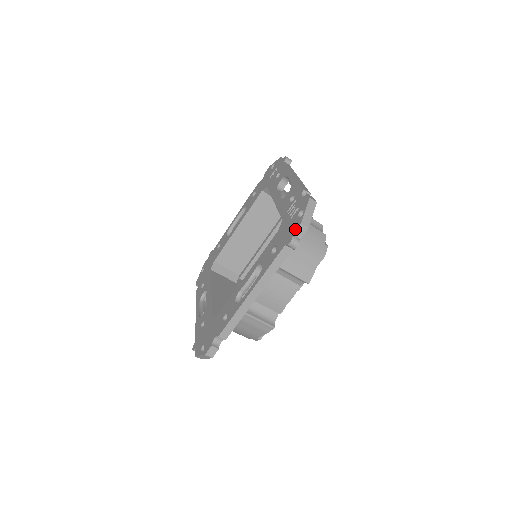
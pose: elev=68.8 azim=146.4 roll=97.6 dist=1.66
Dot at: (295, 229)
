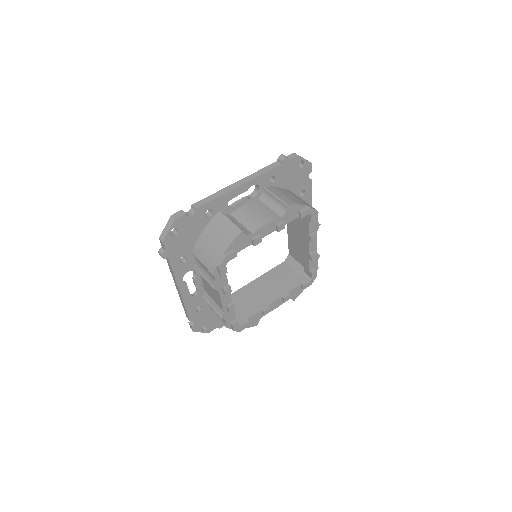
Dot at: (288, 156)
